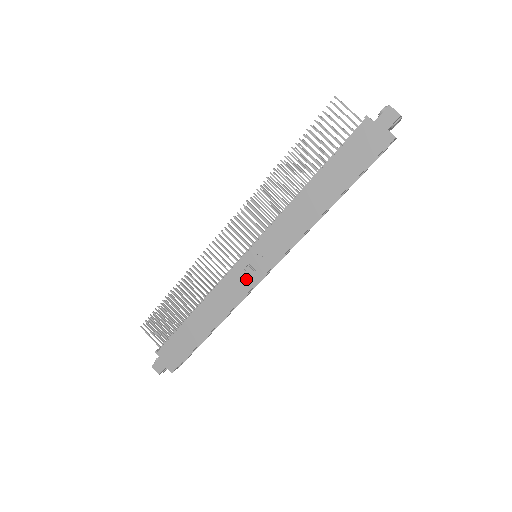
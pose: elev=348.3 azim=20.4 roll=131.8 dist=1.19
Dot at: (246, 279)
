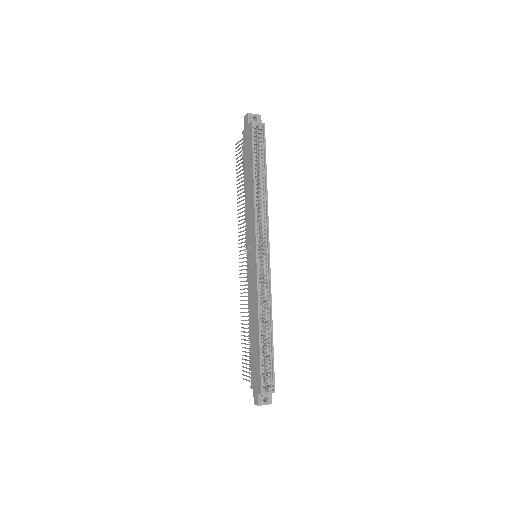
Dot at: (253, 272)
